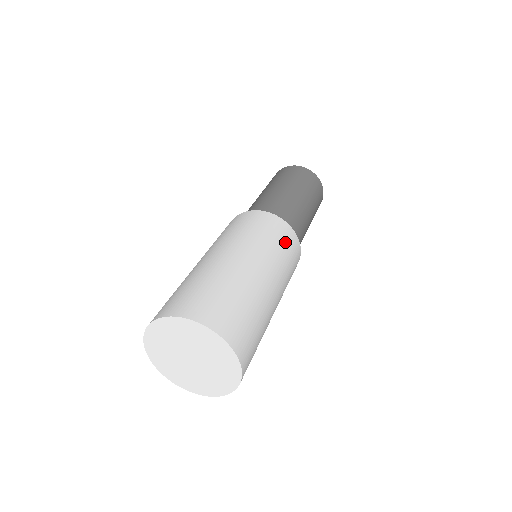
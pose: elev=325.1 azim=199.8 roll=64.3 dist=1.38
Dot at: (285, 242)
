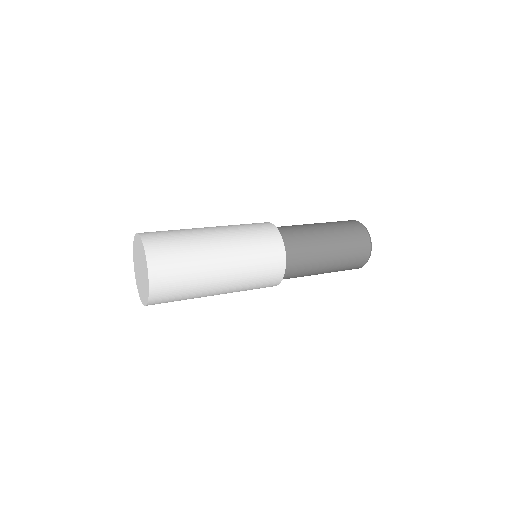
Dot at: (267, 257)
